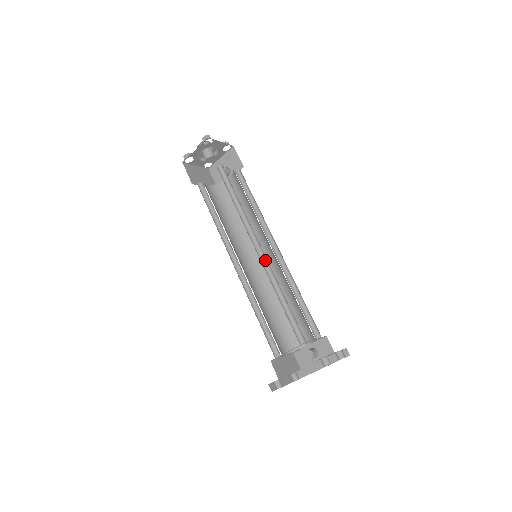
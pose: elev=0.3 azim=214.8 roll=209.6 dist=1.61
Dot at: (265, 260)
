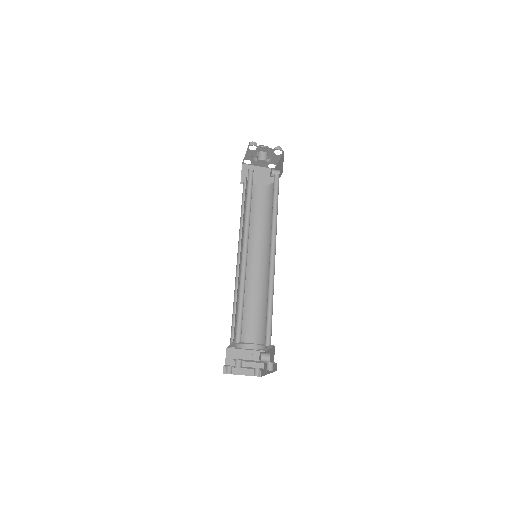
Dot at: (246, 261)
